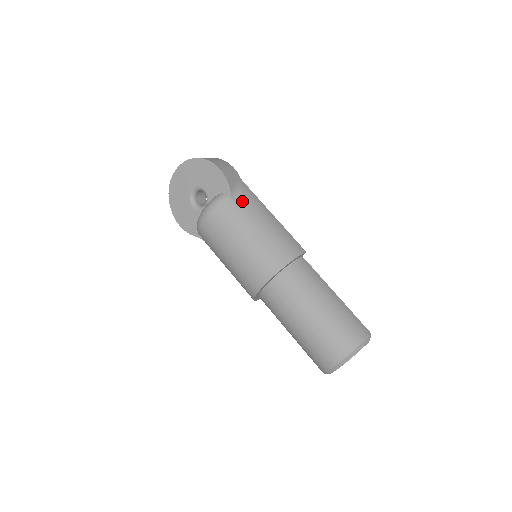
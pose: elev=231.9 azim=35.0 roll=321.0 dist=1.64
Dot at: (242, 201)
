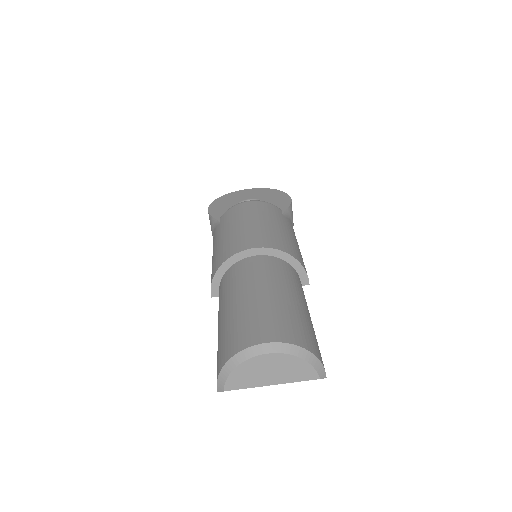
Dot at: (288, 221)
